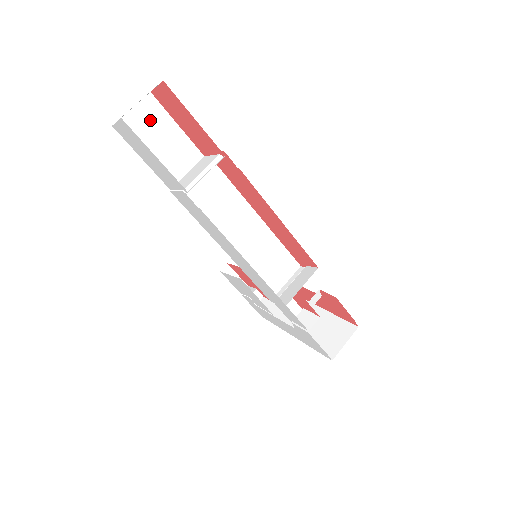
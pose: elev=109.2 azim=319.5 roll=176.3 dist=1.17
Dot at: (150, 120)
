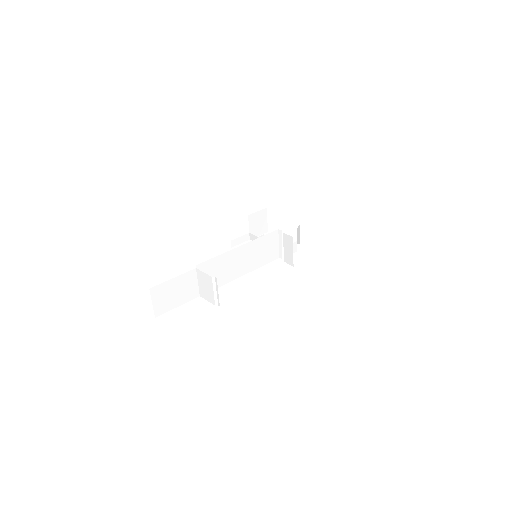
Dot at: (163, 295)
